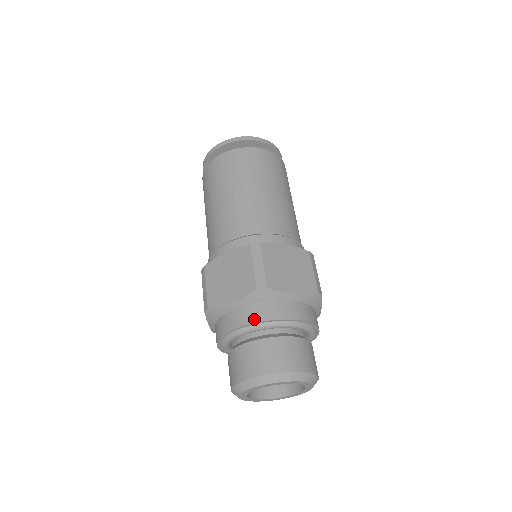
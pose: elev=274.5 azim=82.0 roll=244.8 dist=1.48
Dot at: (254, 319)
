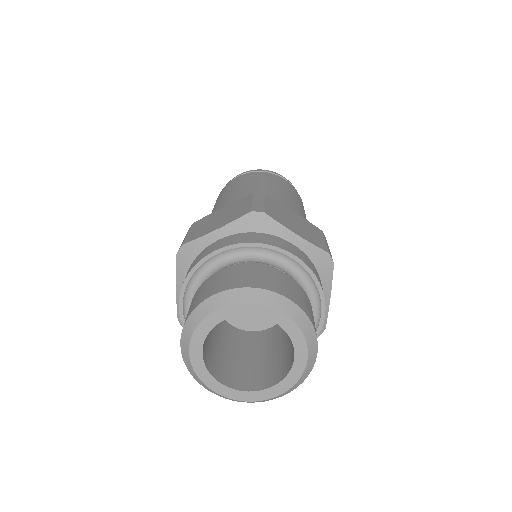
Dot at: (239, 241)
